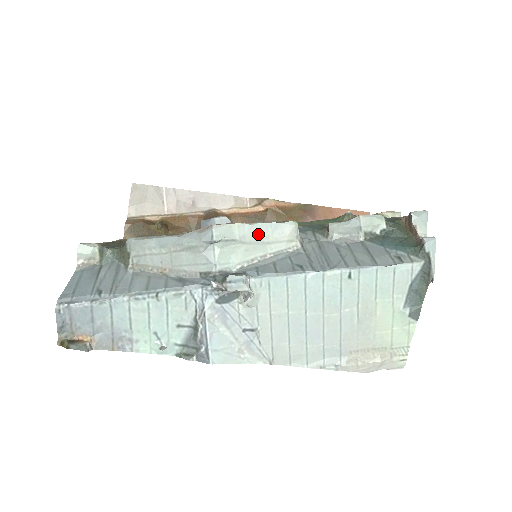
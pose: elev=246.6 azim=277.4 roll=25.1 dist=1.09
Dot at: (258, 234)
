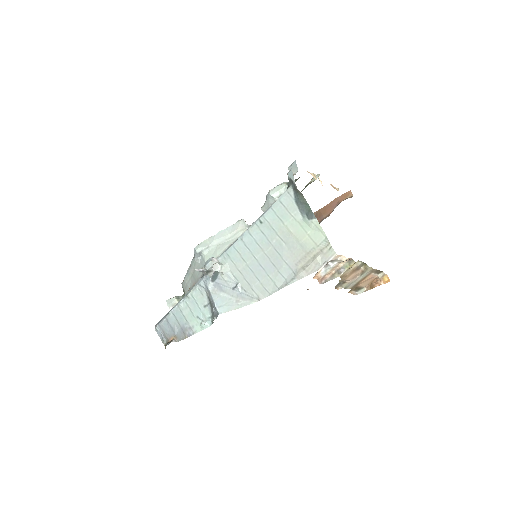
Dot at: (221, 237)
